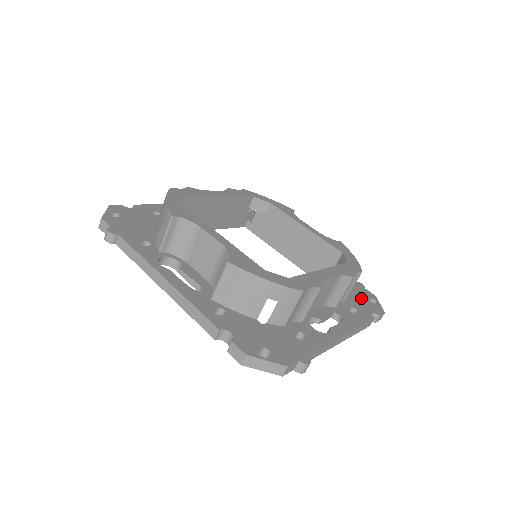
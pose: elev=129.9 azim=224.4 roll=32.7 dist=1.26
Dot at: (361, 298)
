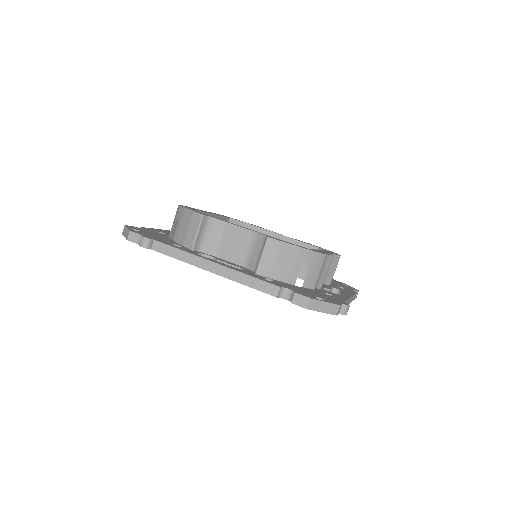
Dot at: (338, 283)
